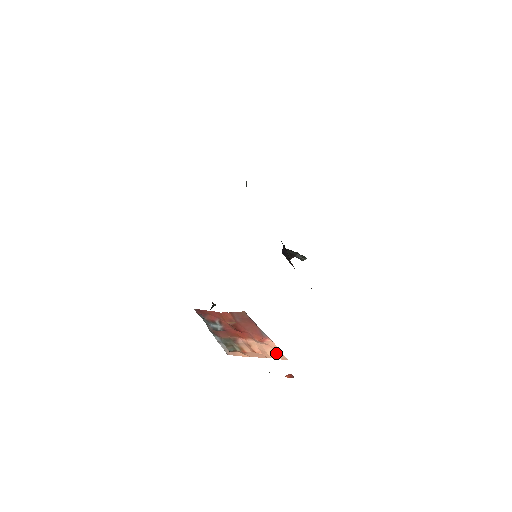
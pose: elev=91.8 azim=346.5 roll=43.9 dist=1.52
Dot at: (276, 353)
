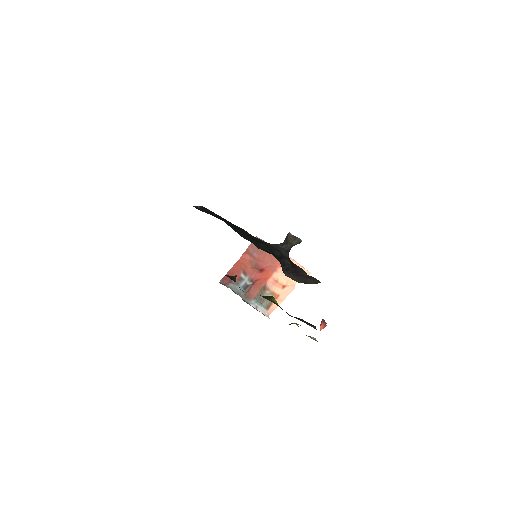
Dot at: occluded
